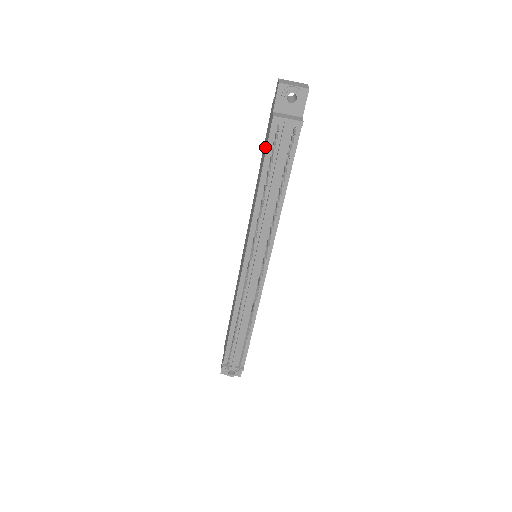
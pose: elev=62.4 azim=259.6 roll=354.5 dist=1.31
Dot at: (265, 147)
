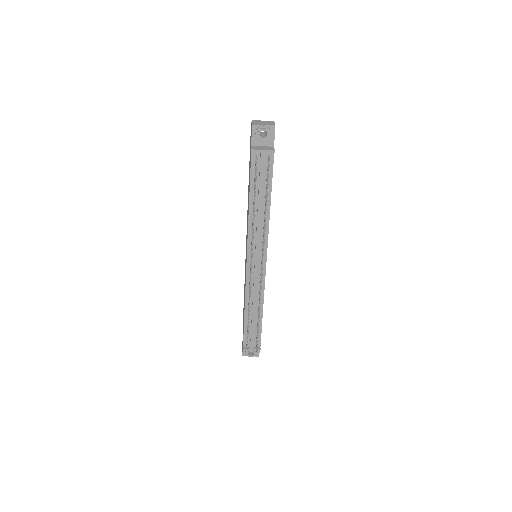
Dot at: occluded
